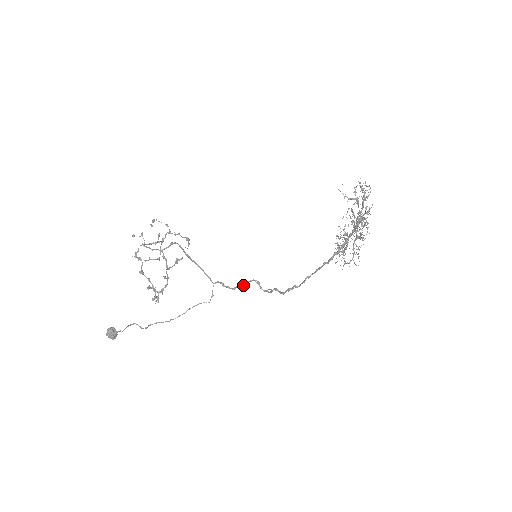
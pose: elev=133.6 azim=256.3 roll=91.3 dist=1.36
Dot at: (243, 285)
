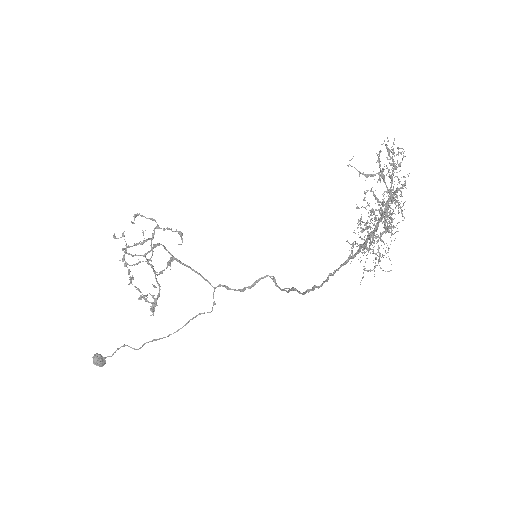
Dot at: (255, 283)
